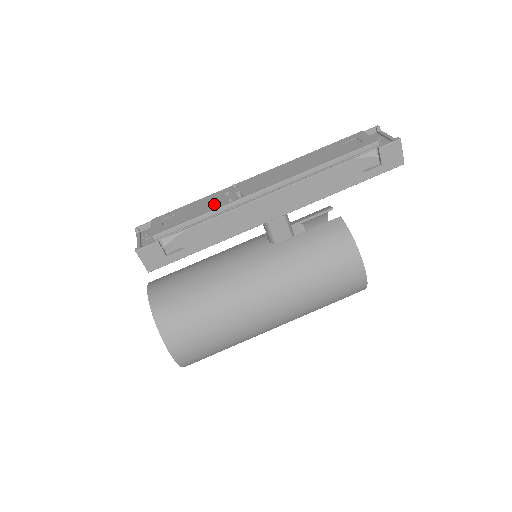
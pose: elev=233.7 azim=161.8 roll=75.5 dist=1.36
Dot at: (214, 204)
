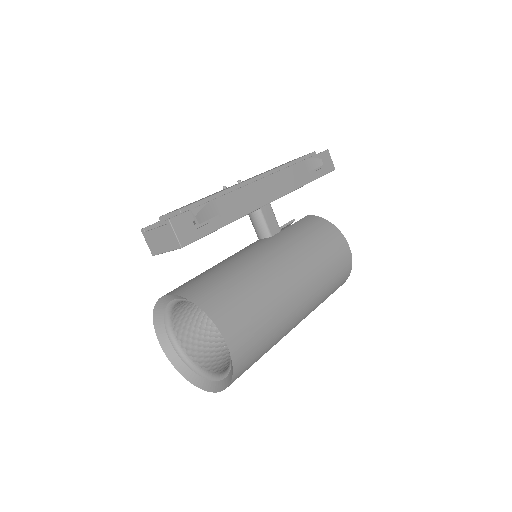
Dot at: occluded
